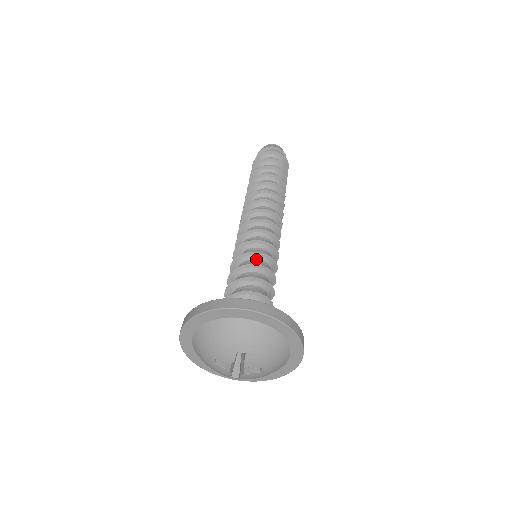
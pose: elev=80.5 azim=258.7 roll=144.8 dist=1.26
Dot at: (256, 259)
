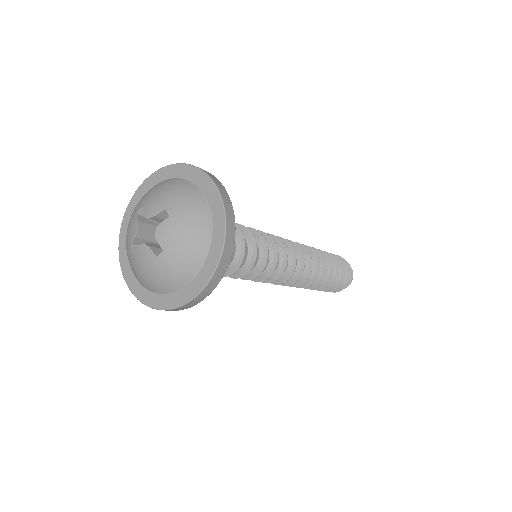
Dot at: (256, 240)
